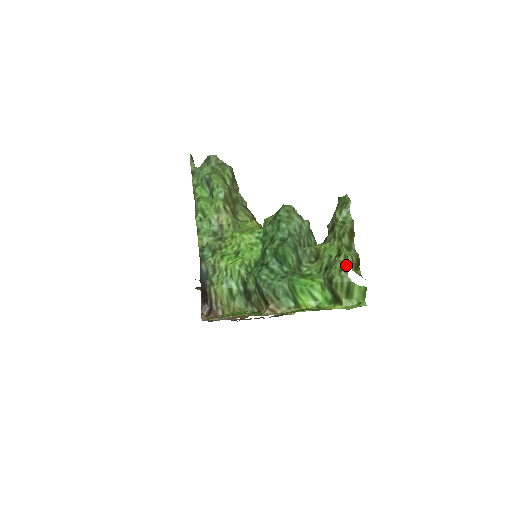
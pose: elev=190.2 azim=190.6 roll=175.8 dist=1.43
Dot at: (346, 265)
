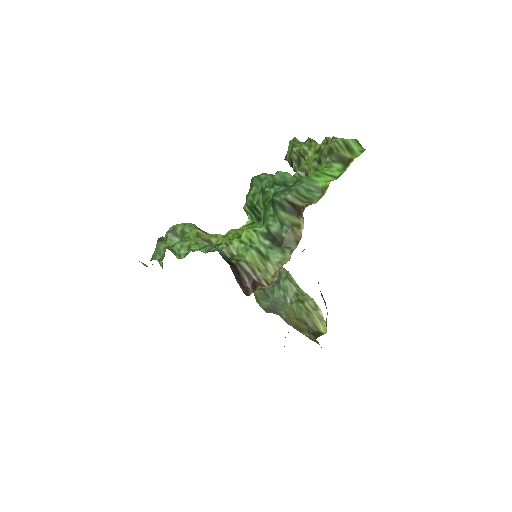
Dot at: (330, 139)
